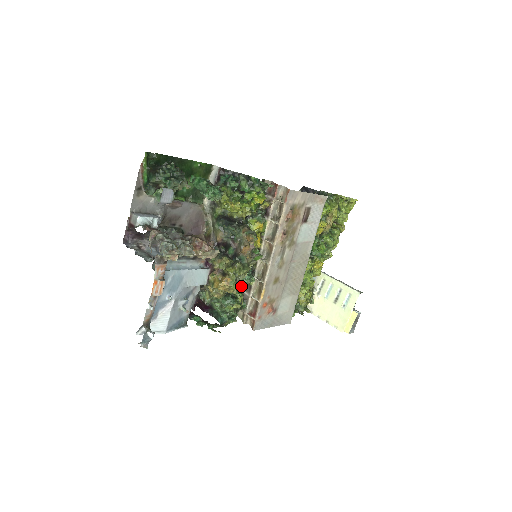
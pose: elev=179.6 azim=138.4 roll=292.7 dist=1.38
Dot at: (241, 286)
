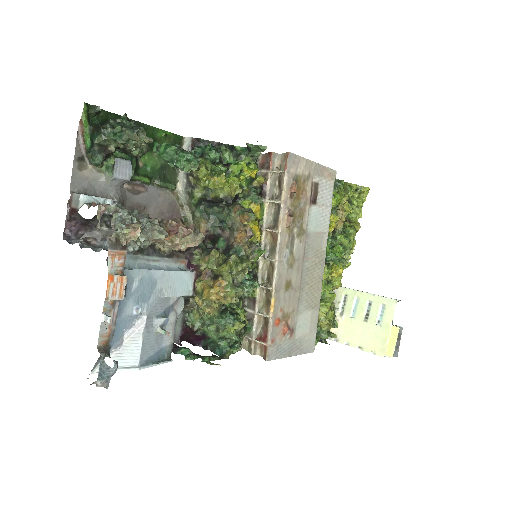
Dot at: (241, 289)
